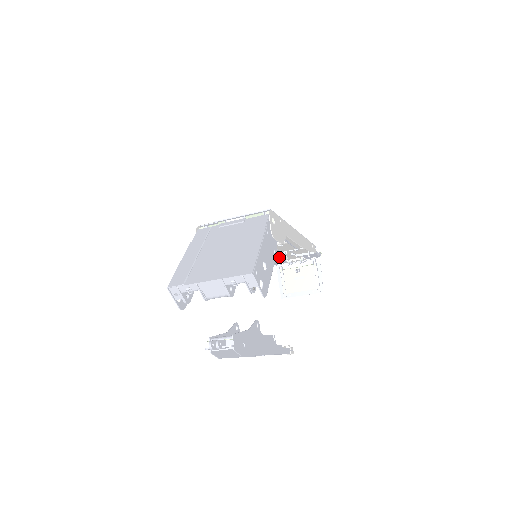
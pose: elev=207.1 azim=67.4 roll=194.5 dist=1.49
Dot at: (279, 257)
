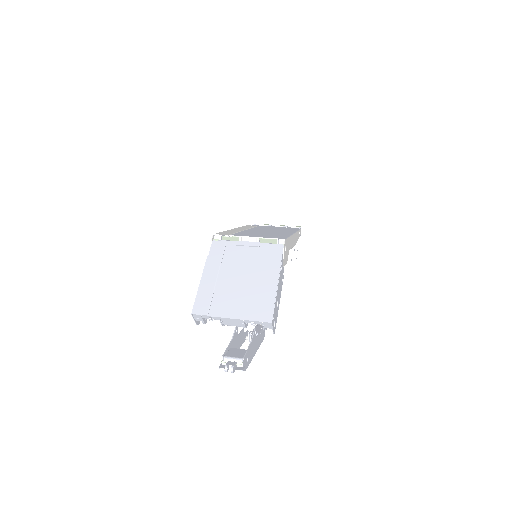
Dot at: occluded
